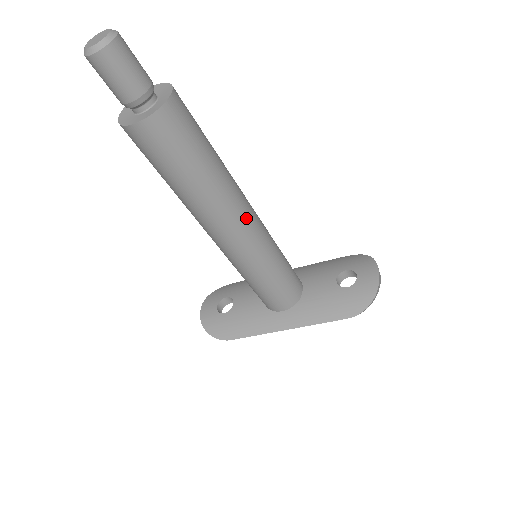
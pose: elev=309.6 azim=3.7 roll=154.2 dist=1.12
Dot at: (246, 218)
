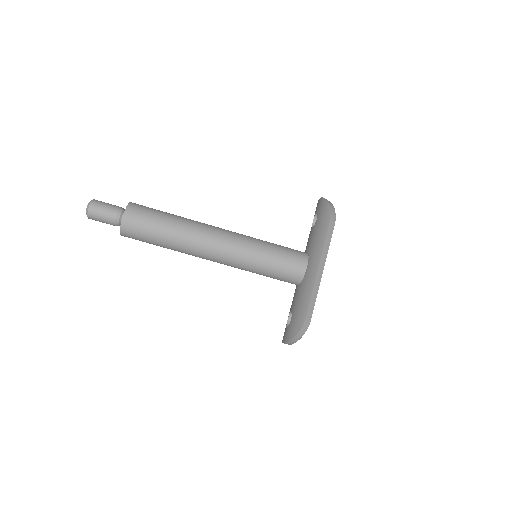
Dot at: (218, 228)
